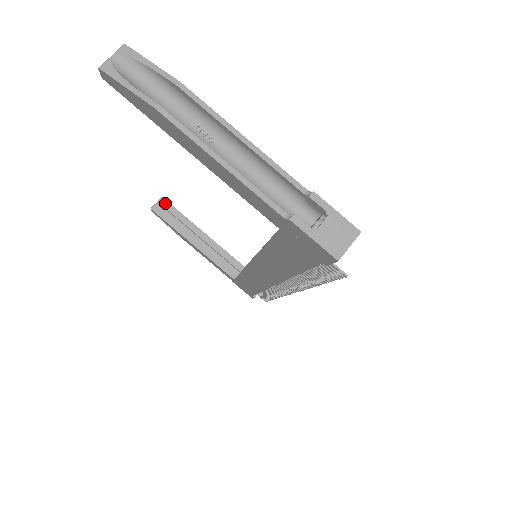
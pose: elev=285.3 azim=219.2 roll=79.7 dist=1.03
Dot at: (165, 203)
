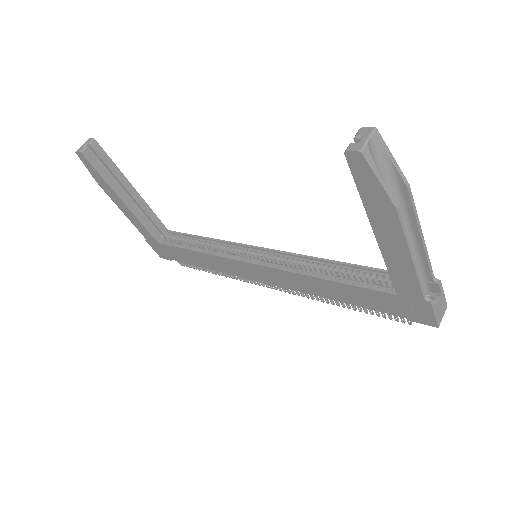
Dot at: (98, 148)
